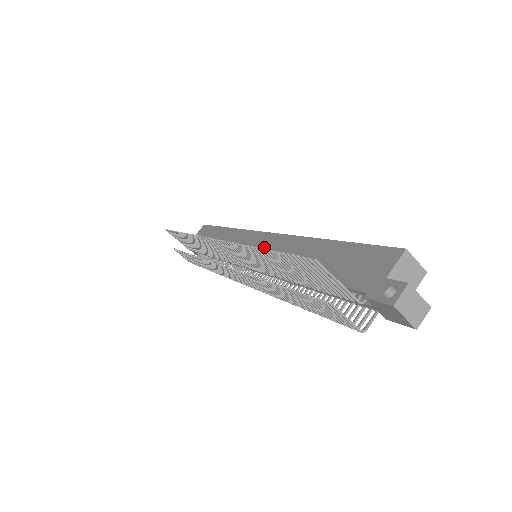
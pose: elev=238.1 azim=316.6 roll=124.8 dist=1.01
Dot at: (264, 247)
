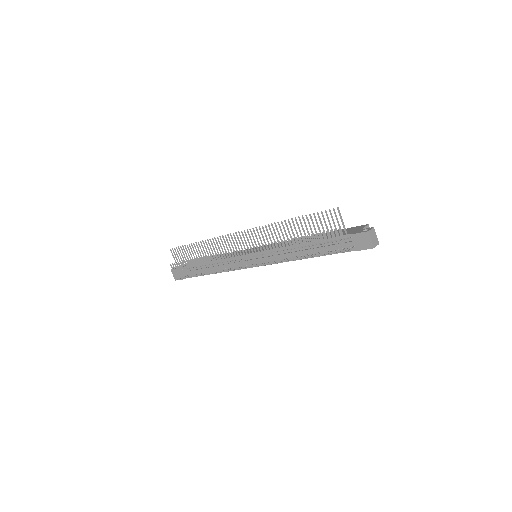
Dot at: occluded
